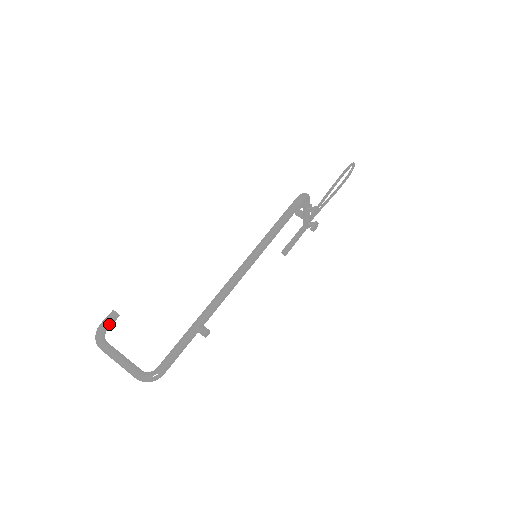
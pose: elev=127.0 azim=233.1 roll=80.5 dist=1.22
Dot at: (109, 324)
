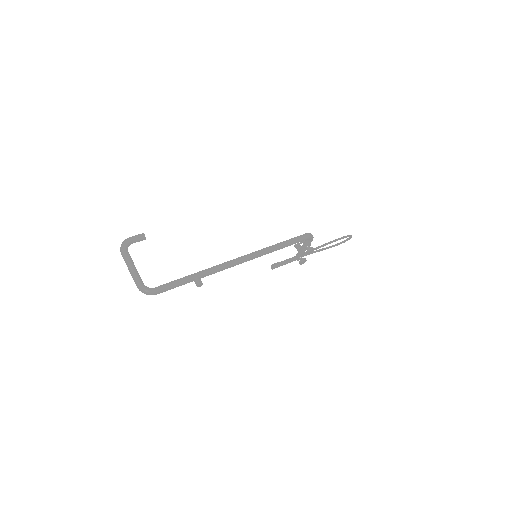
Dot at: (136, 241)
